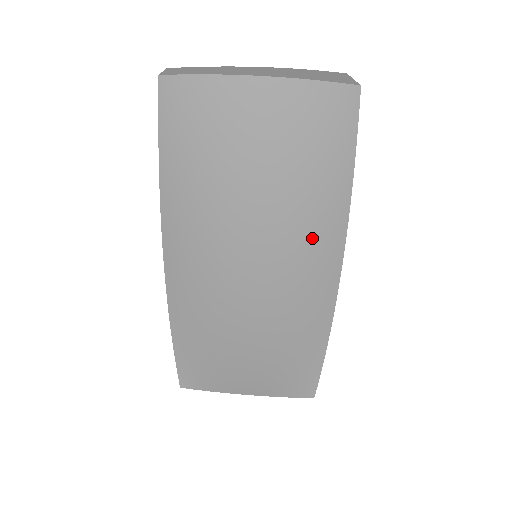
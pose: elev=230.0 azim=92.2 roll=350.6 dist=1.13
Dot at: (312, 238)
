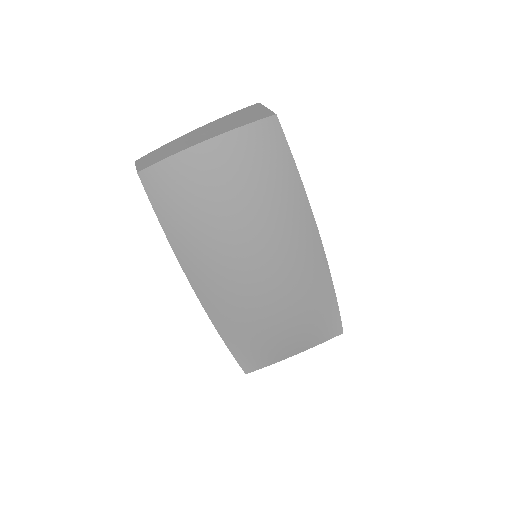
Dot at: (291, 227)
